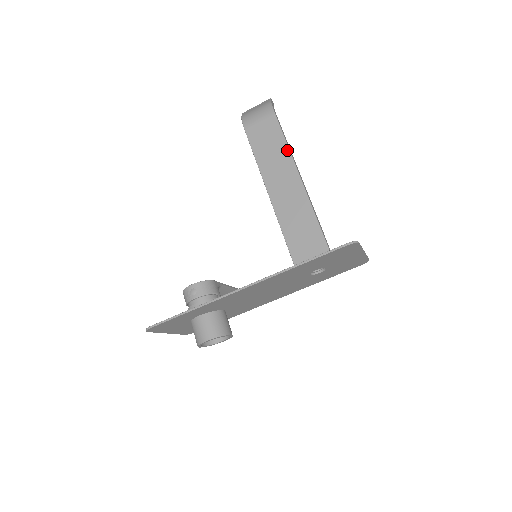
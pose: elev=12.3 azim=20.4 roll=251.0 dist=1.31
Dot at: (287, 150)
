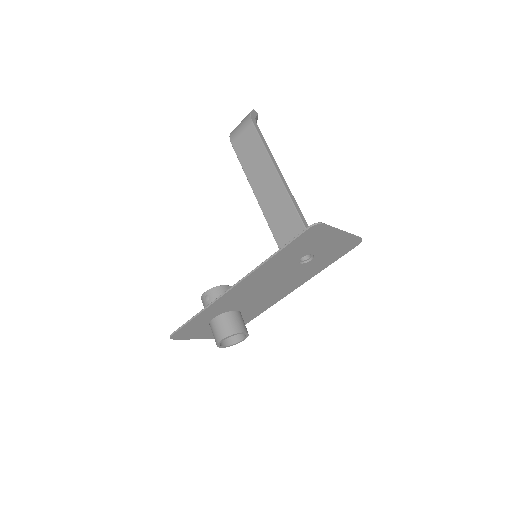
Dot at: (266, 153)
